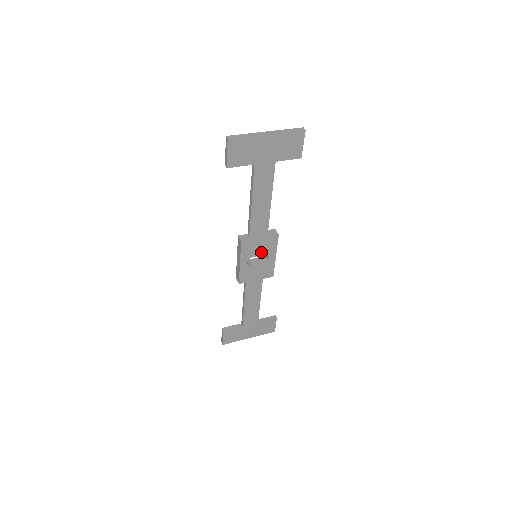
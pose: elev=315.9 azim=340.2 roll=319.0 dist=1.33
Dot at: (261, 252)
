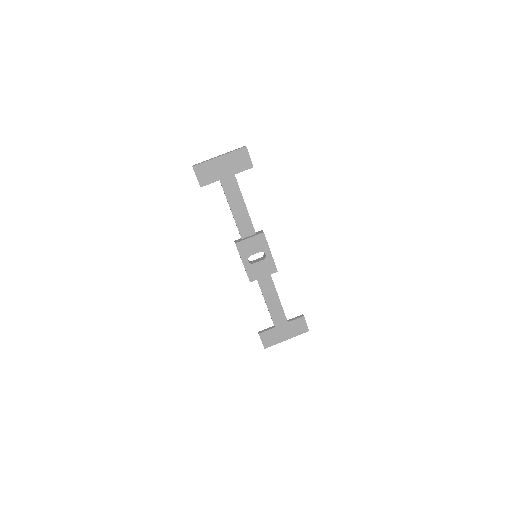
Dot at: (256, 250)
